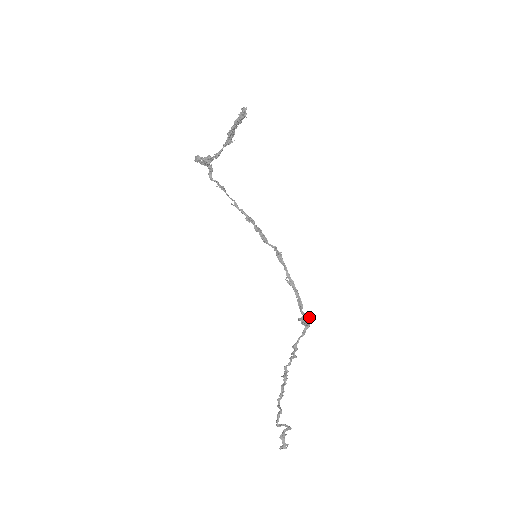
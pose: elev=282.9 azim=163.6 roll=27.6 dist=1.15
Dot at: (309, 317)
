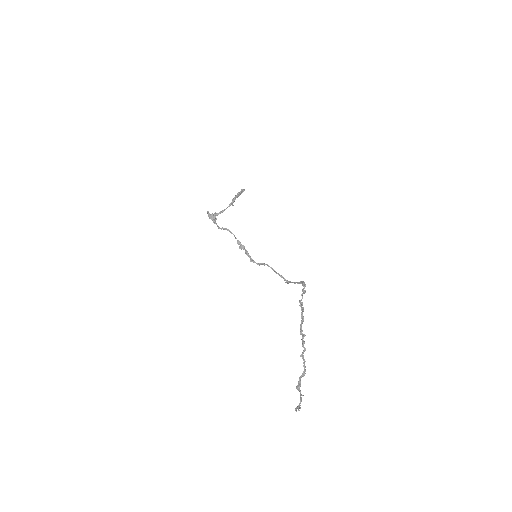
Dot at: occluded
